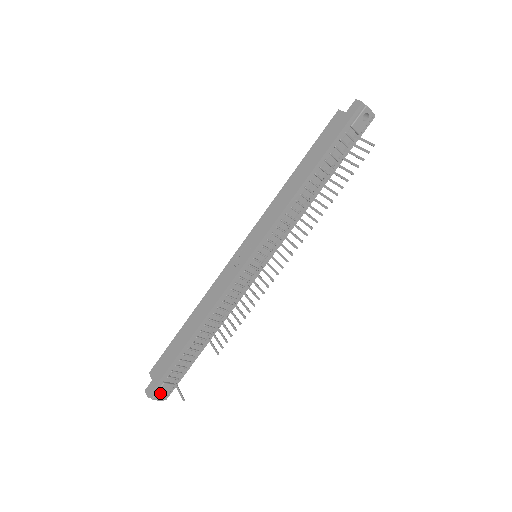
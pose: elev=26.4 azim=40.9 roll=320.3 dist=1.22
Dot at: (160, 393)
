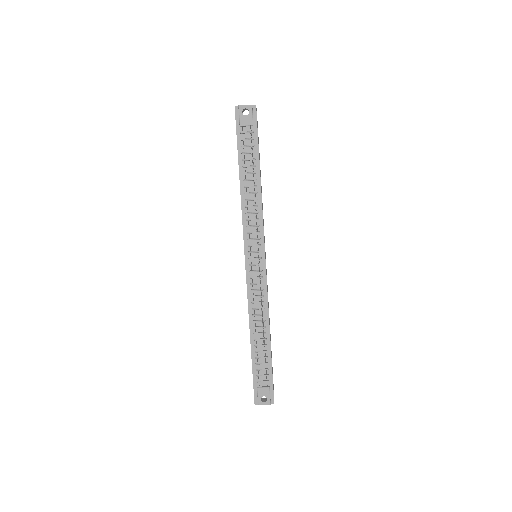
Dot at: (266, 399)
